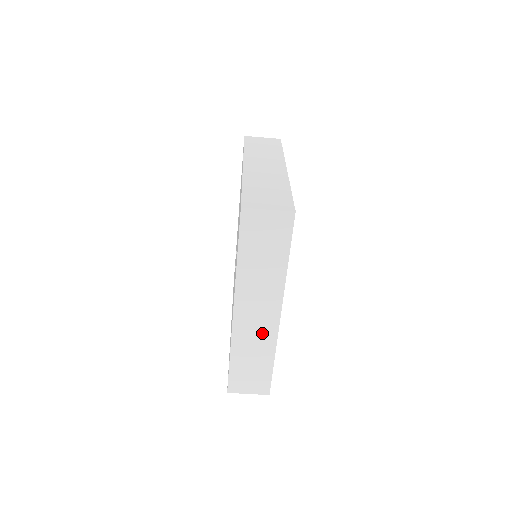
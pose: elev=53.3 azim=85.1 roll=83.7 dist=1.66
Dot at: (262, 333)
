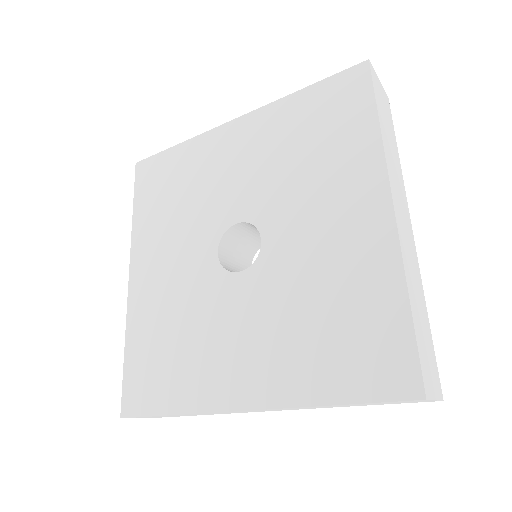
Dot at: (239, 412)
